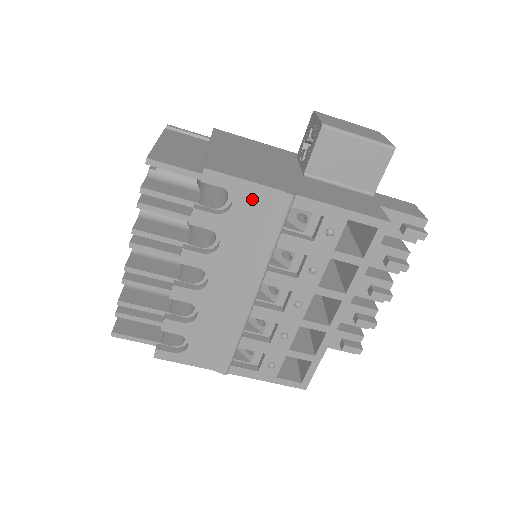
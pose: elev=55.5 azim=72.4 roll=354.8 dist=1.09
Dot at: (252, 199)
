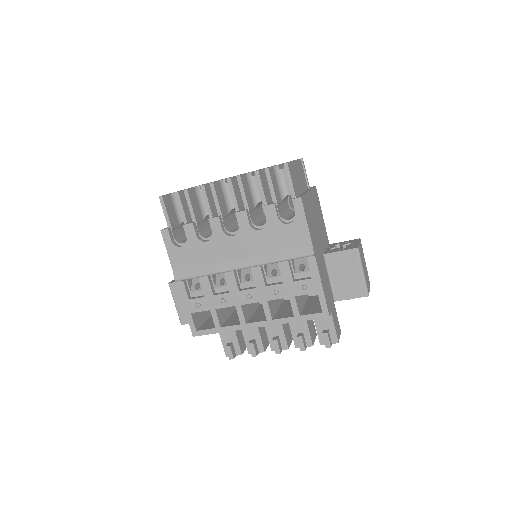
Dot at: (298, 233)
